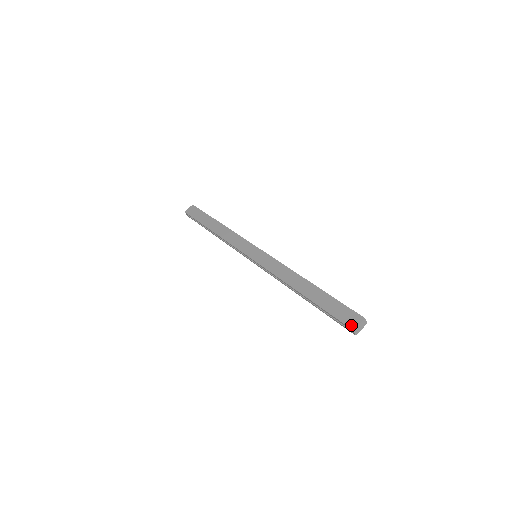
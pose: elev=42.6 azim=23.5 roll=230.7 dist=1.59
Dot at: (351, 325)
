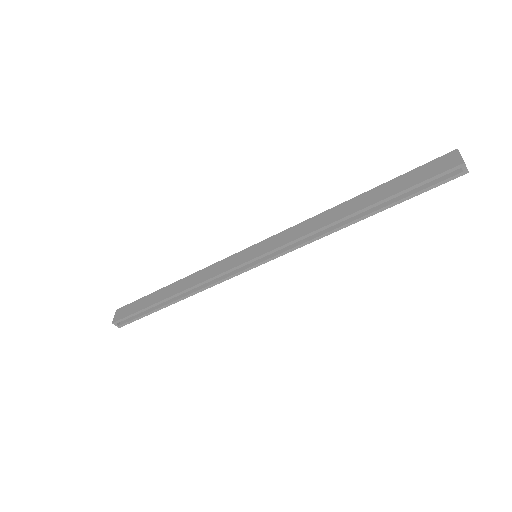
Dot at: (454, 163)
